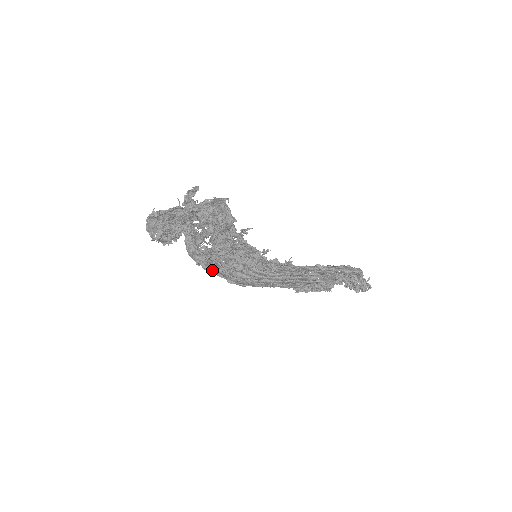
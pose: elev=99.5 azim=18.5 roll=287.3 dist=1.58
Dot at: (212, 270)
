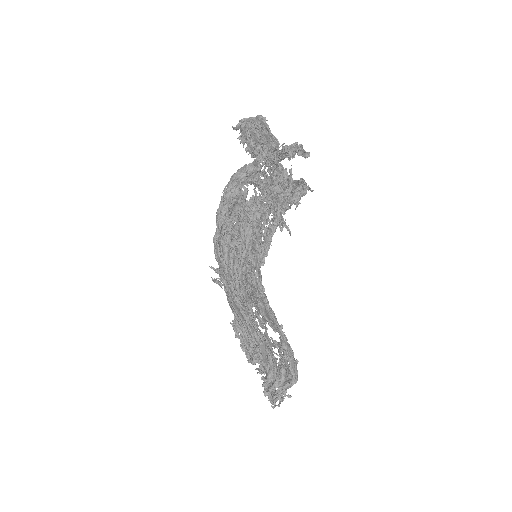
Dot at: (223, 212)
